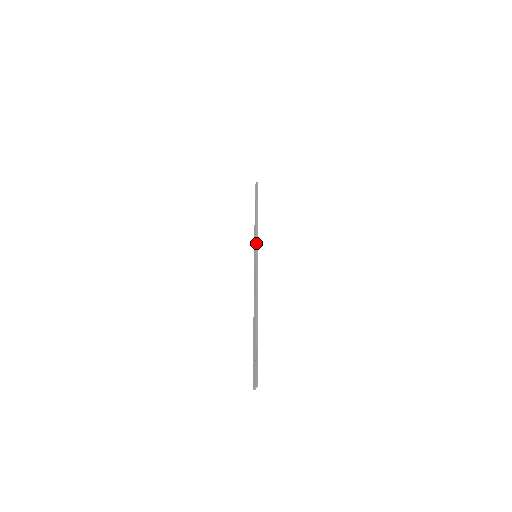
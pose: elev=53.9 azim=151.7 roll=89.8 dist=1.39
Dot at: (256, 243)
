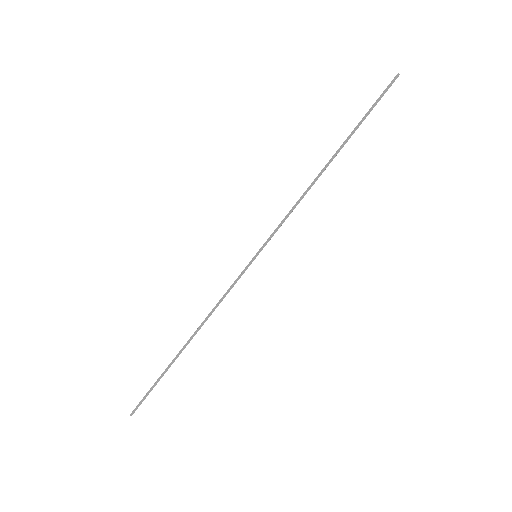
Dot at: (270, 235)
